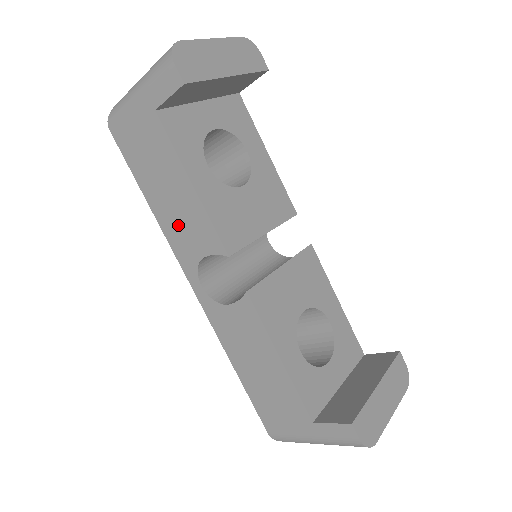
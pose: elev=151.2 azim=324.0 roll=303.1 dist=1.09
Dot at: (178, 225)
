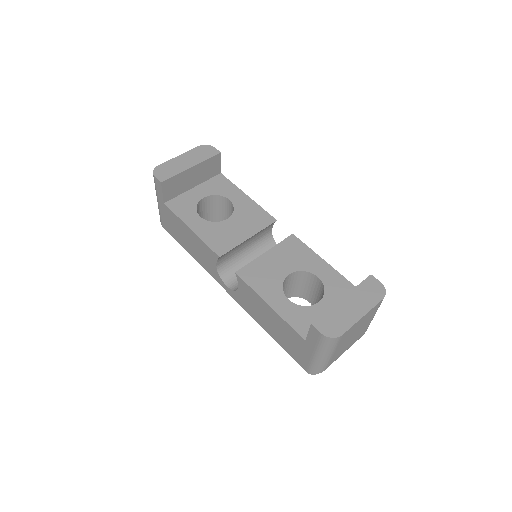
Dot at: (201, 256)
